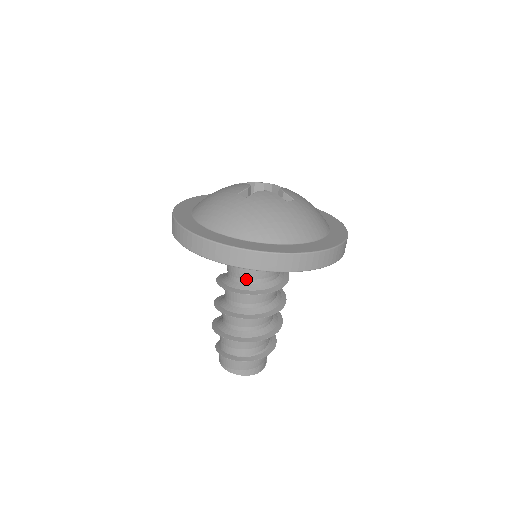
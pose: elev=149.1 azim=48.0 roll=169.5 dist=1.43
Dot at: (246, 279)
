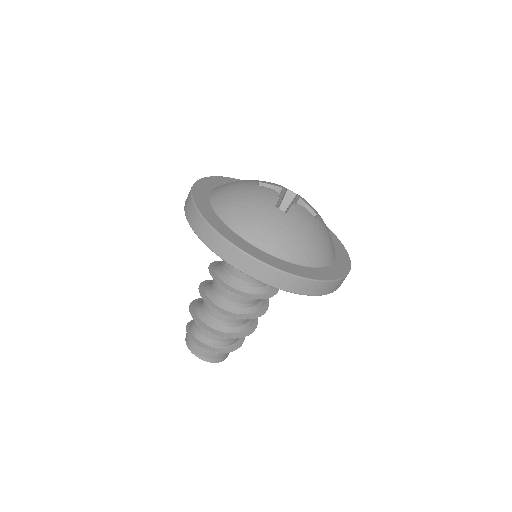
Dot at: (254, 283)
